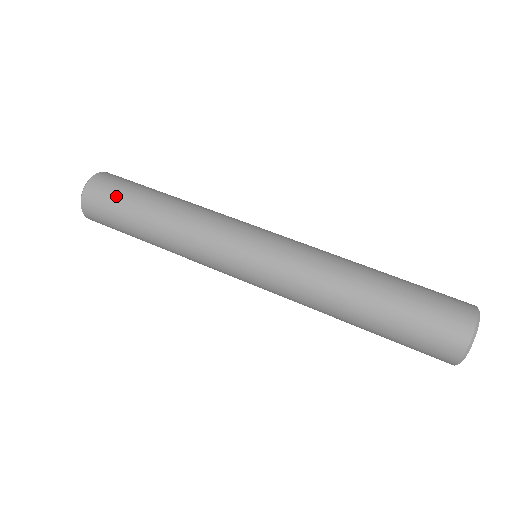
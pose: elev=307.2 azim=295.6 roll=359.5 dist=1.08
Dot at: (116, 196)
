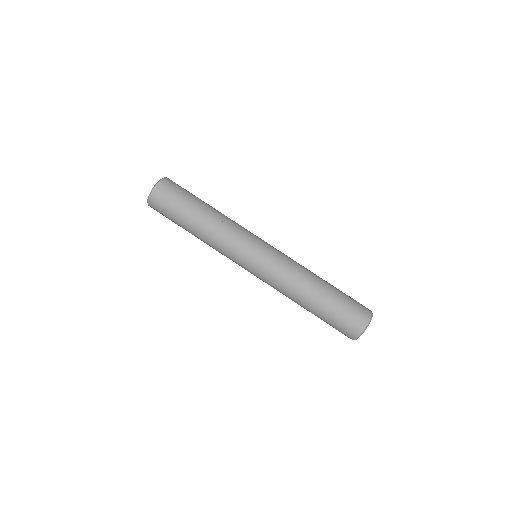
Dot at: (172, 204)
